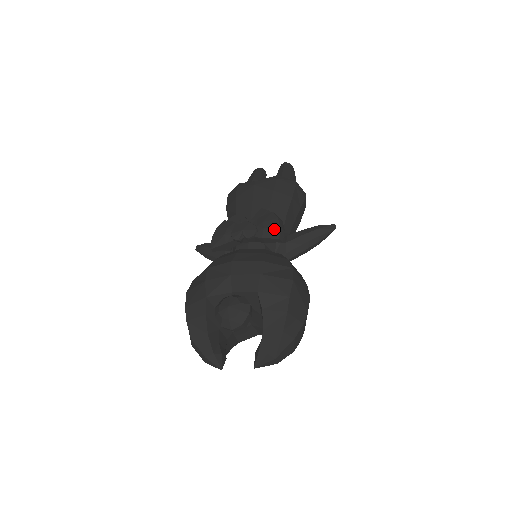
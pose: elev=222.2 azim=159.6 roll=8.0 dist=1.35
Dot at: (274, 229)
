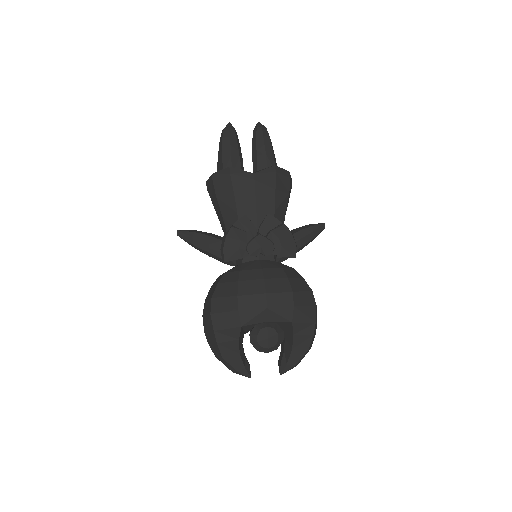
Dot at: (291, 248)
